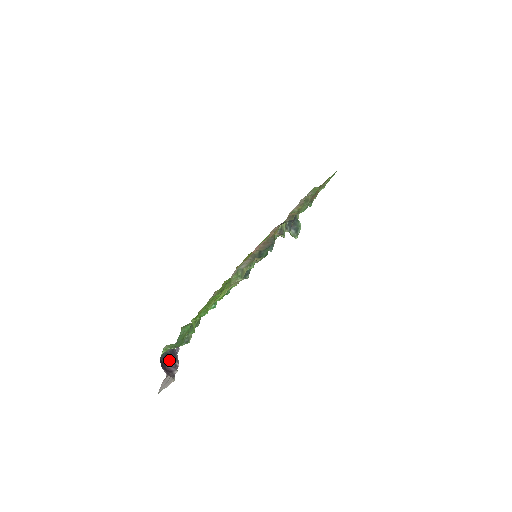
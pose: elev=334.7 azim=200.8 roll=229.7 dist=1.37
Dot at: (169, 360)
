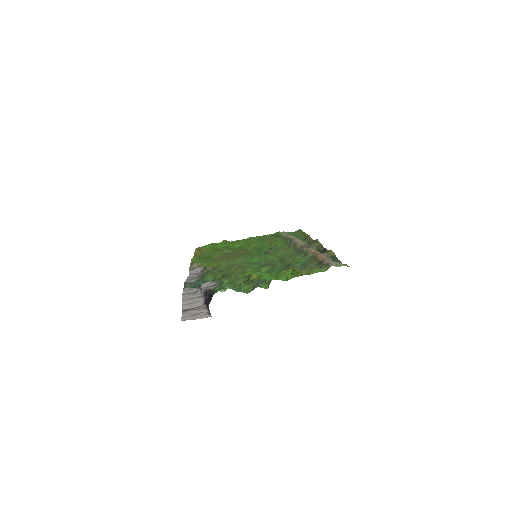
Dot at: (206, 298)
